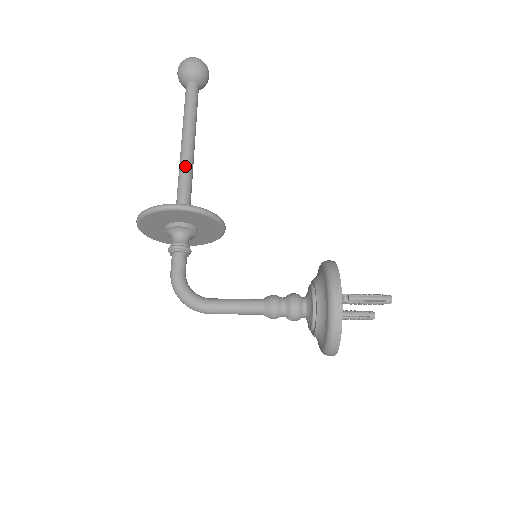
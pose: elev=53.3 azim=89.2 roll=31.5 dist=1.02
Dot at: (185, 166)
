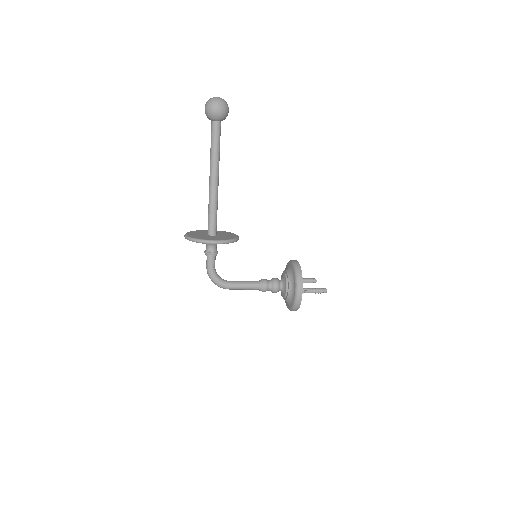
Dot at: (214, 196)
